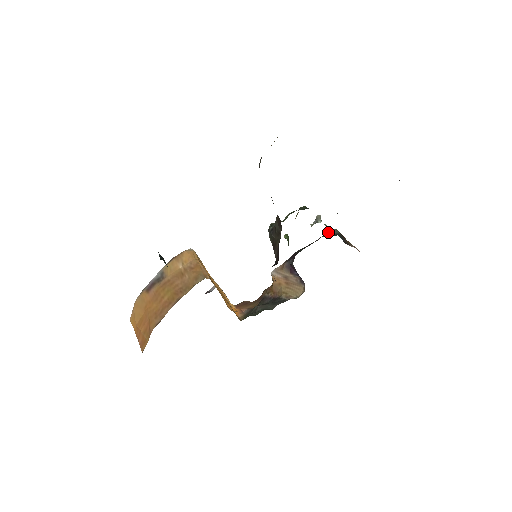
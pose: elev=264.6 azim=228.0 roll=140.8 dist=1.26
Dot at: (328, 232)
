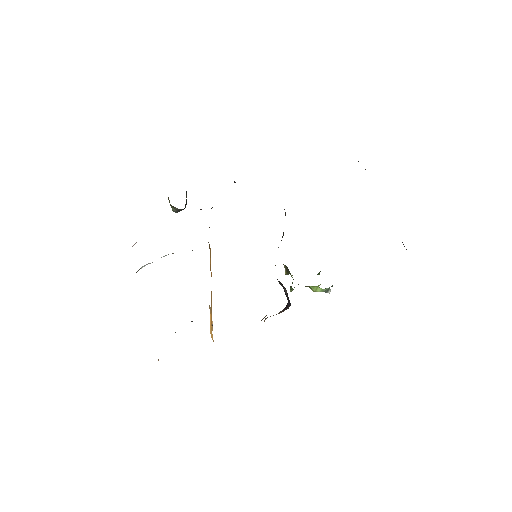
Dot at: occluded
